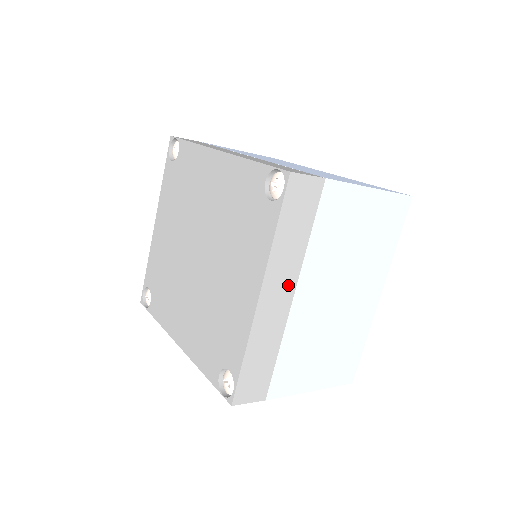
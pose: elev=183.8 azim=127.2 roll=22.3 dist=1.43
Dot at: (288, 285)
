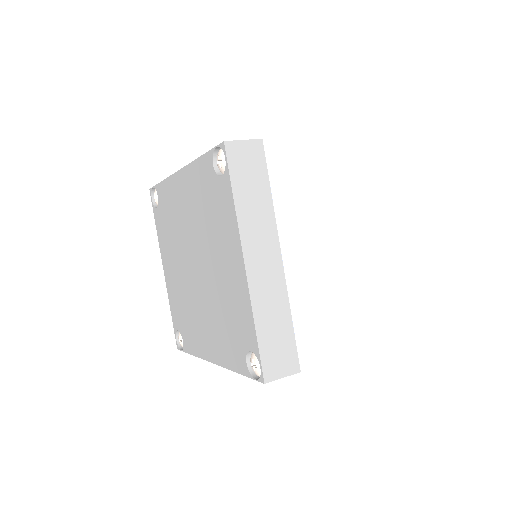
Dot at: (270, 246)
